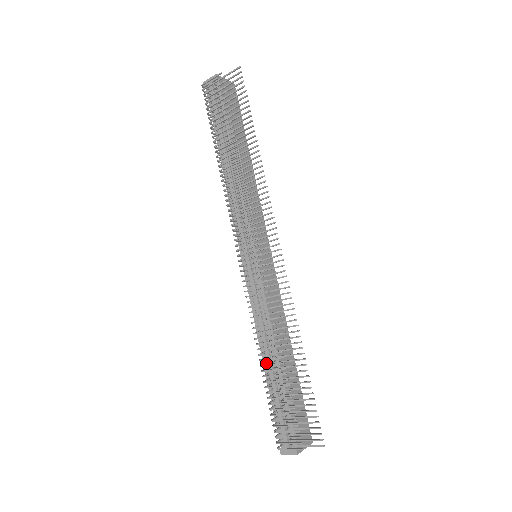
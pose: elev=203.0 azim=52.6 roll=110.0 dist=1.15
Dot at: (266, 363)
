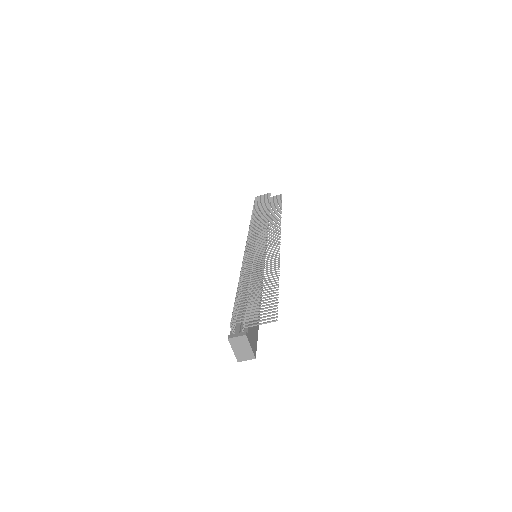
Dot at: occluded
